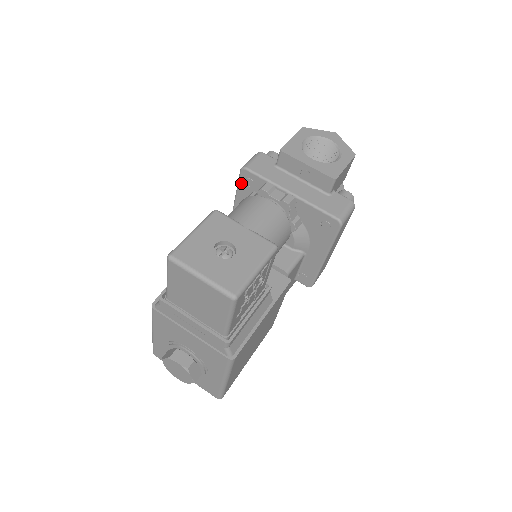
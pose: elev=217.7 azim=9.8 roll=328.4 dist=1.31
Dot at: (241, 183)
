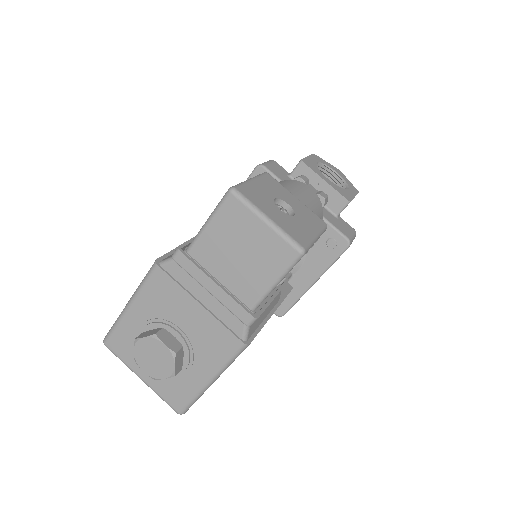
Dot at: occluded
